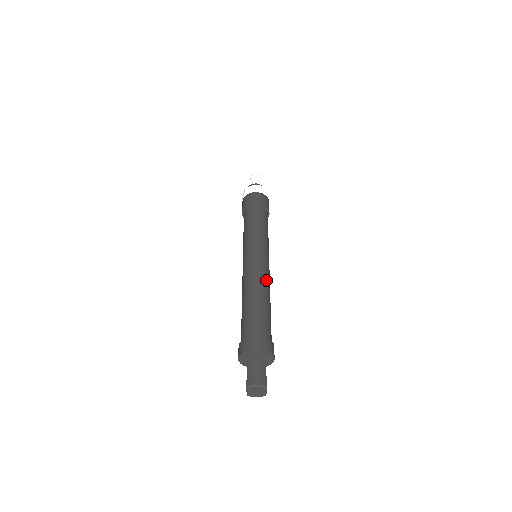
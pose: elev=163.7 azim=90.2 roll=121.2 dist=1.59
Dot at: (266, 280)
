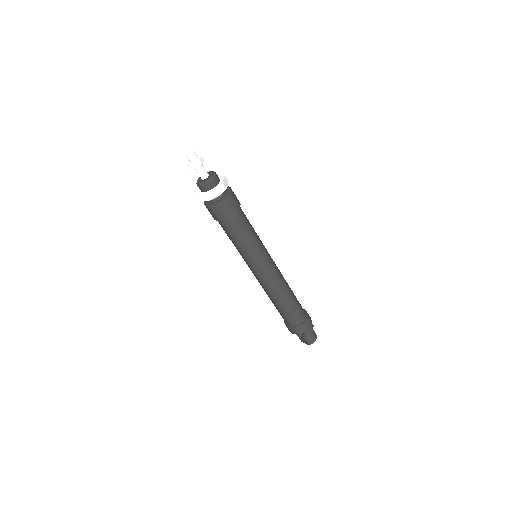
Dot at: occluded
